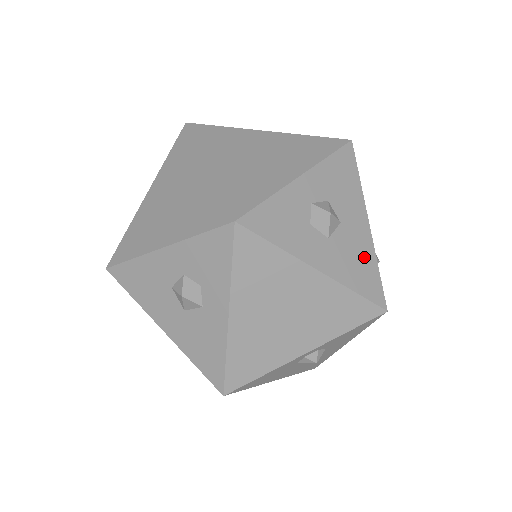
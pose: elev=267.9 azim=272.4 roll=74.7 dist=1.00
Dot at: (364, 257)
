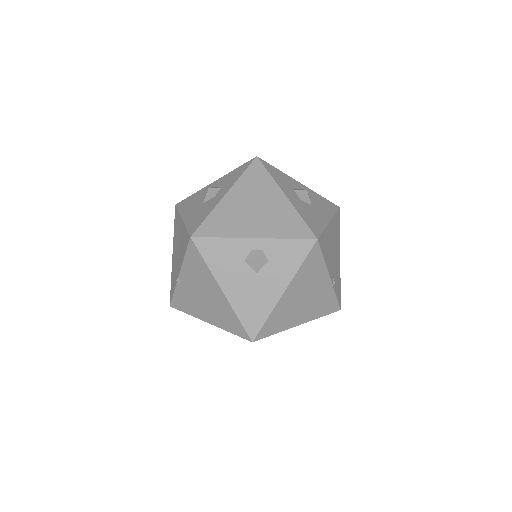
Dot at: (317, 220)
